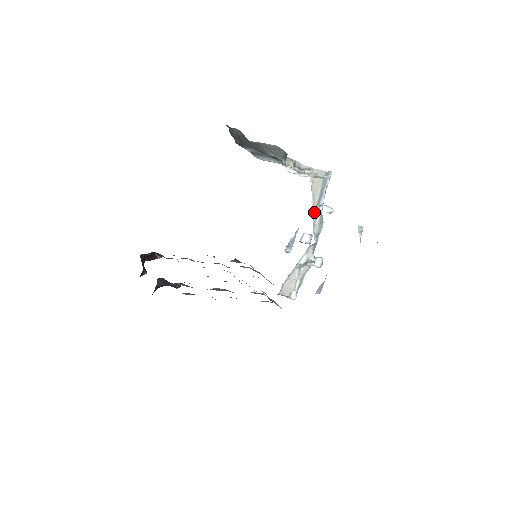
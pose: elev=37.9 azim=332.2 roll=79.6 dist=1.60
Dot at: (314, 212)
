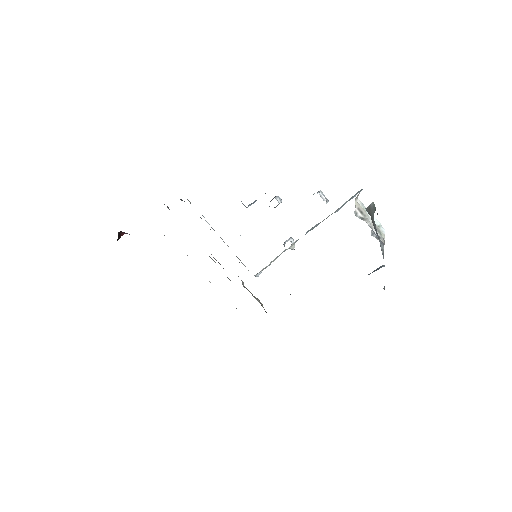
Dot at: occluded
